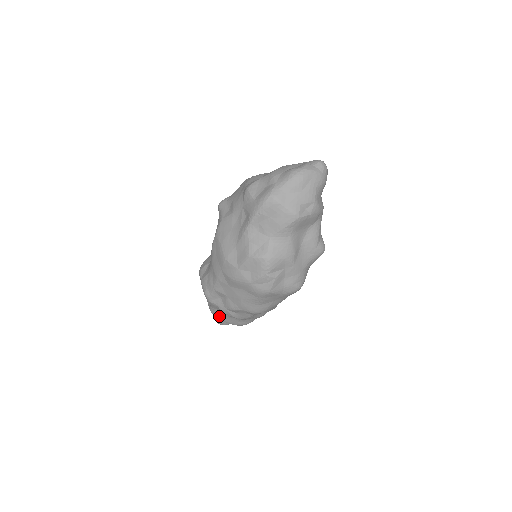
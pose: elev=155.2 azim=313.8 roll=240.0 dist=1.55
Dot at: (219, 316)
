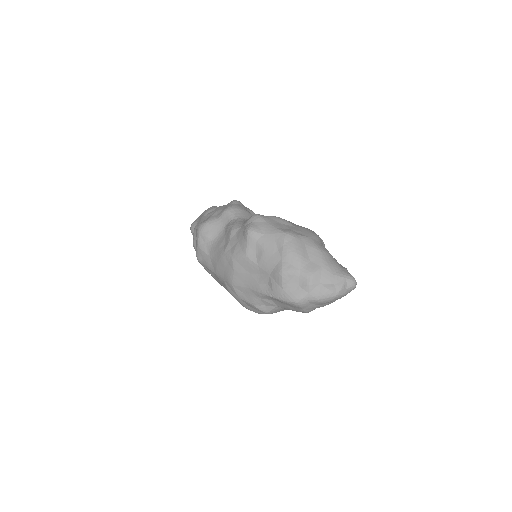
Dot at: occluded
